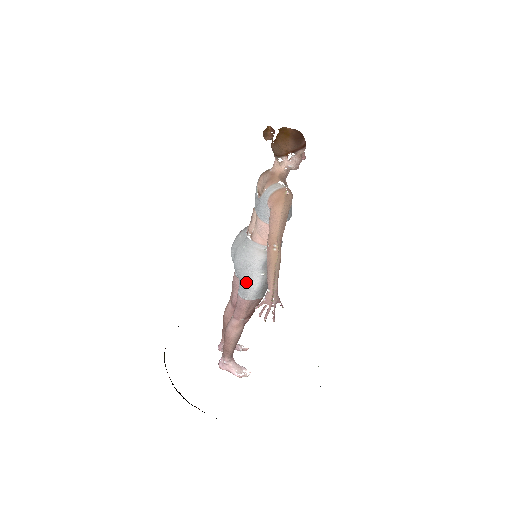
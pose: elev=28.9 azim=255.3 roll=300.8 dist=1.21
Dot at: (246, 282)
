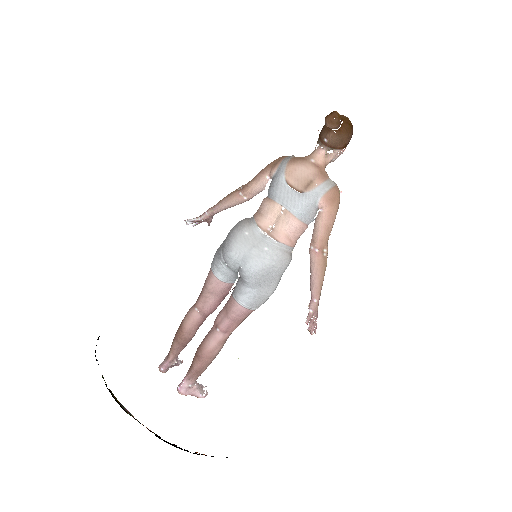
Dot at: (263, 290)
